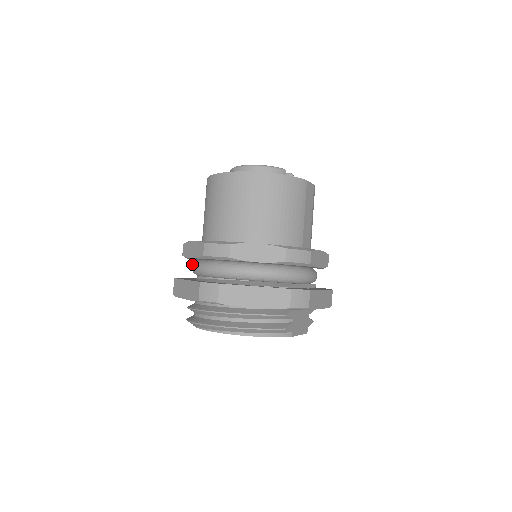
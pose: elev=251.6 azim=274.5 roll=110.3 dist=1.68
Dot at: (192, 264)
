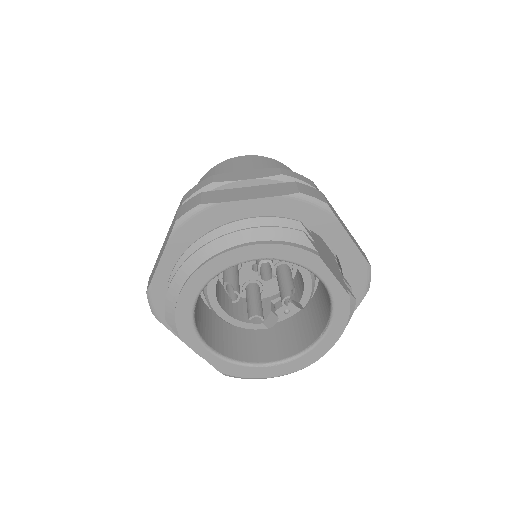
Dot at: occluded
